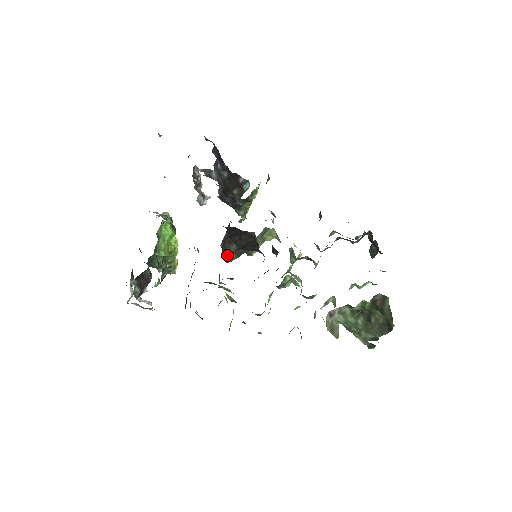
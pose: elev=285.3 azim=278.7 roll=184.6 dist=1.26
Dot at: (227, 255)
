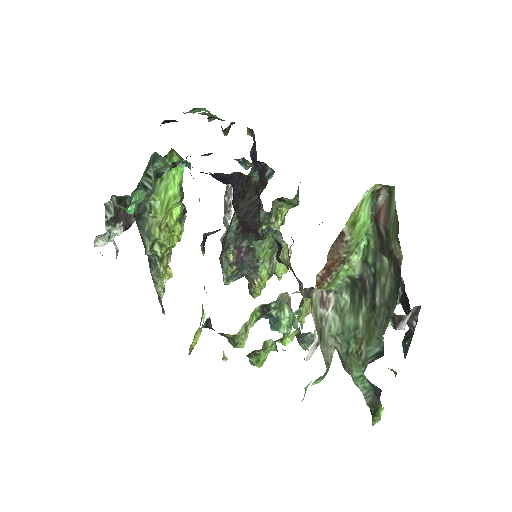
Dot at: (225, 249)
